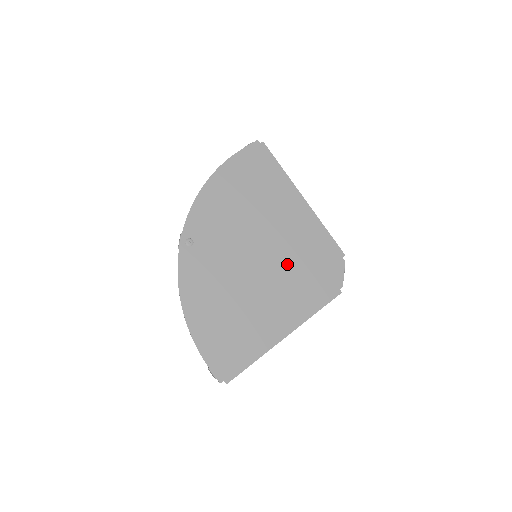
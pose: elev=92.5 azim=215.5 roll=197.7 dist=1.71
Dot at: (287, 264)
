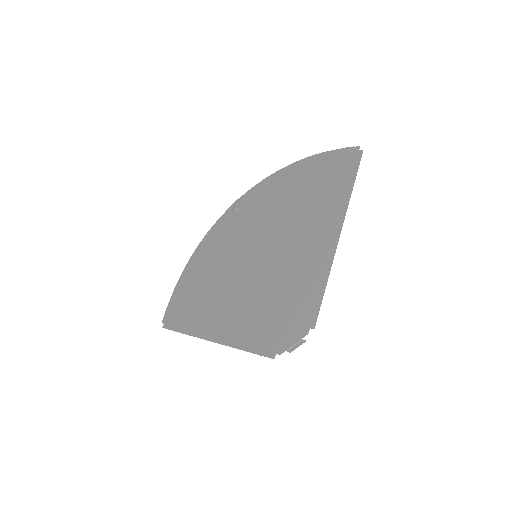
Dot at: (266, 284)
